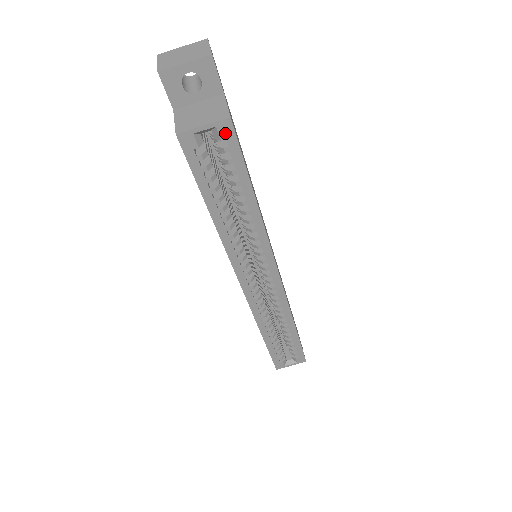
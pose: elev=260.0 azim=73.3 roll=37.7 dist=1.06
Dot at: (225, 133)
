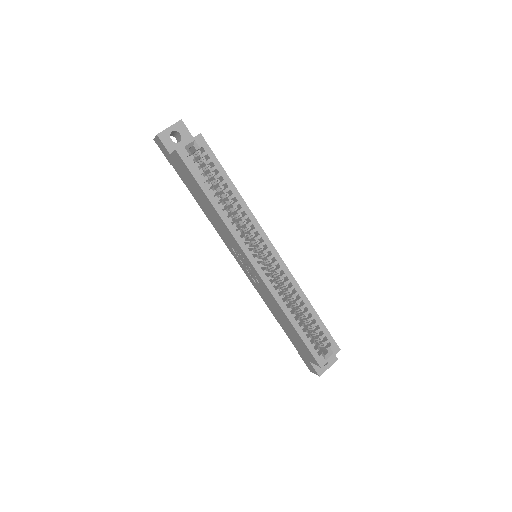
Dot at: (201, 143)
